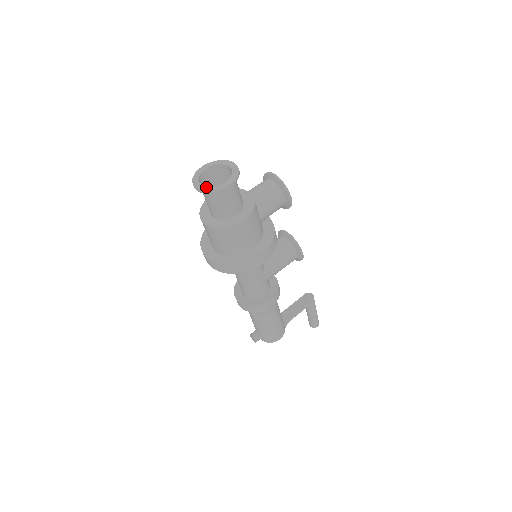
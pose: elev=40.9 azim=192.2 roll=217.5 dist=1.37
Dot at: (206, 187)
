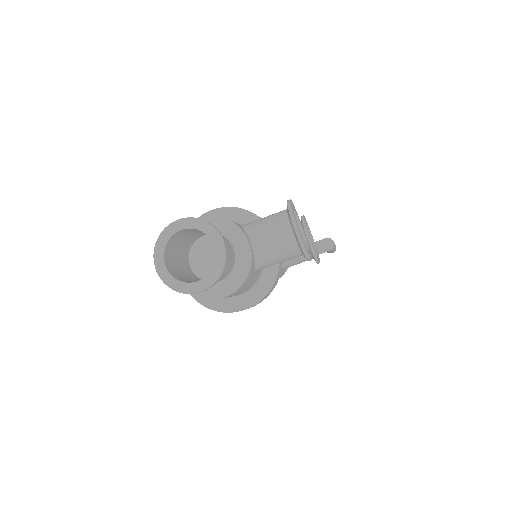
Dot at: (169, 275)
